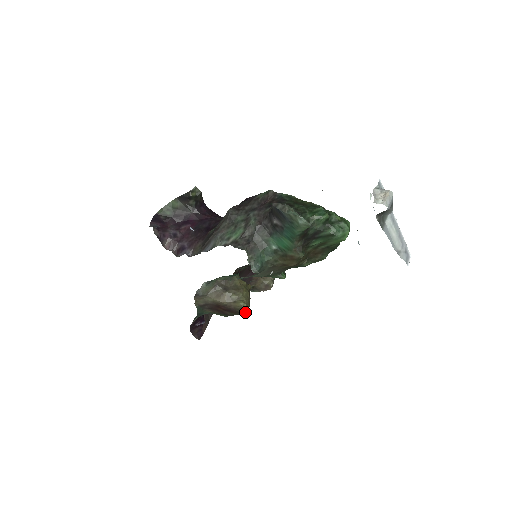
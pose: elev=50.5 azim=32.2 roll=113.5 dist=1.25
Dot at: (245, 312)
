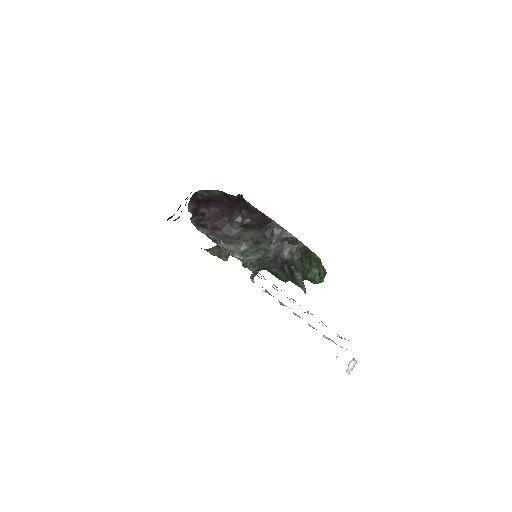
Dot at: occluded
